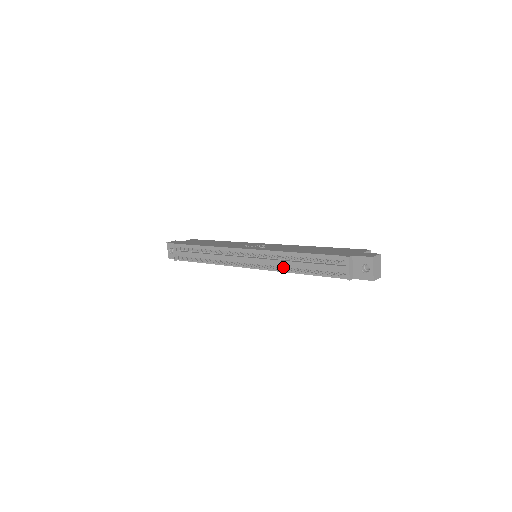
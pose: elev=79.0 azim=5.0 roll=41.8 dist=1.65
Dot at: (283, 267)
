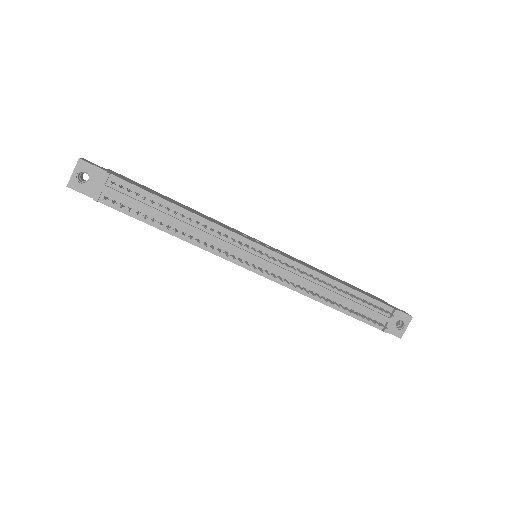
Dot at: (311, 291)
